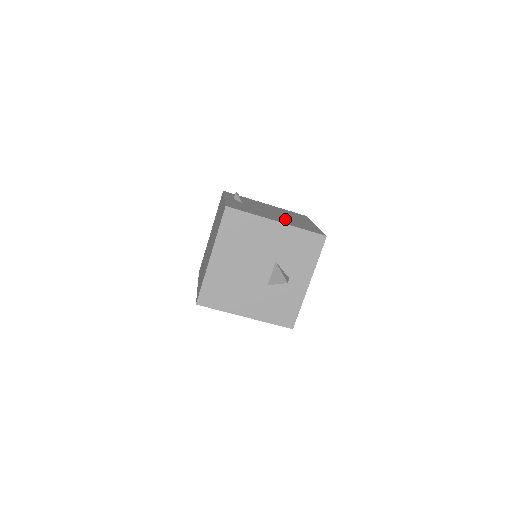
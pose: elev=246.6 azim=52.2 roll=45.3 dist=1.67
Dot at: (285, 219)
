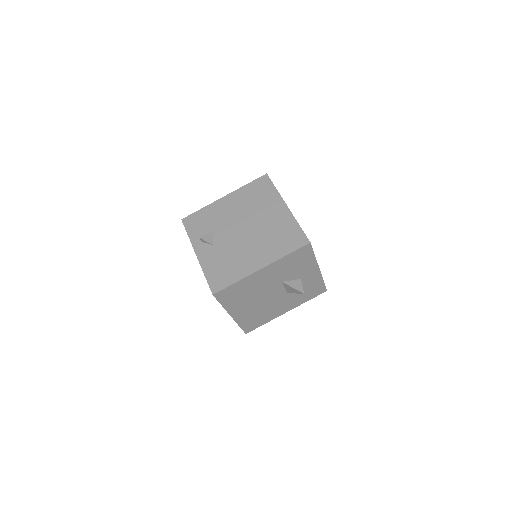
Dot at: (262, 242)
